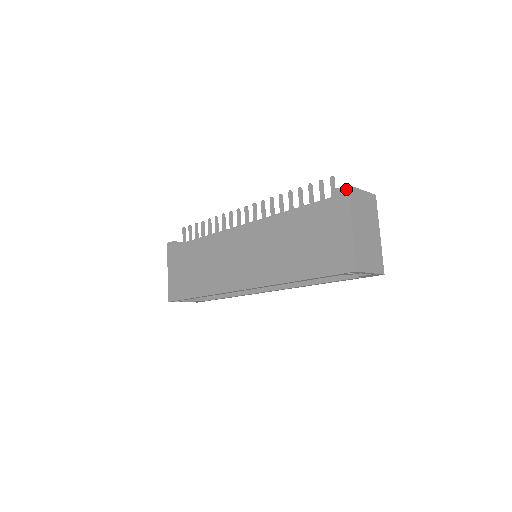
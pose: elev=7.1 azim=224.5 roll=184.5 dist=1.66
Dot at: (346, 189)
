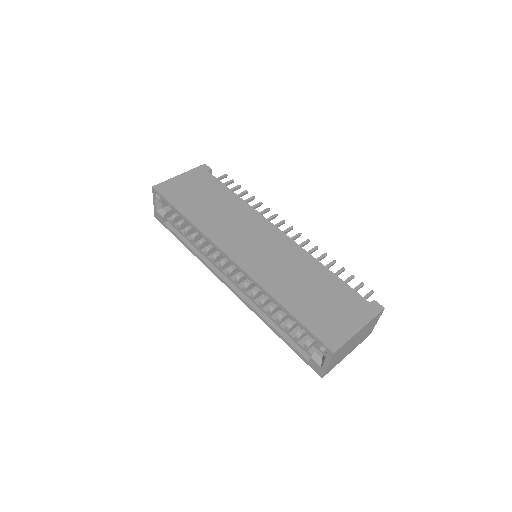
Dot at: (381, 308)
